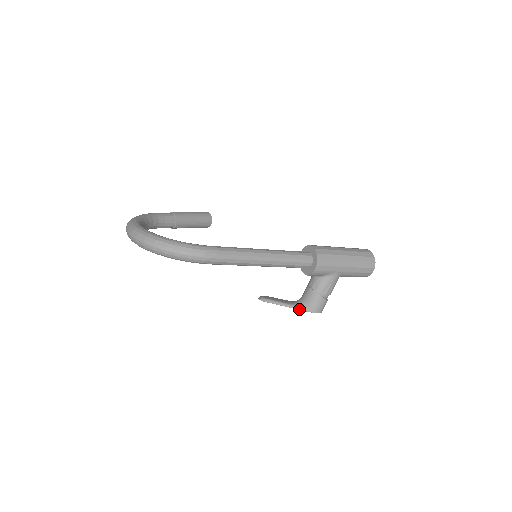
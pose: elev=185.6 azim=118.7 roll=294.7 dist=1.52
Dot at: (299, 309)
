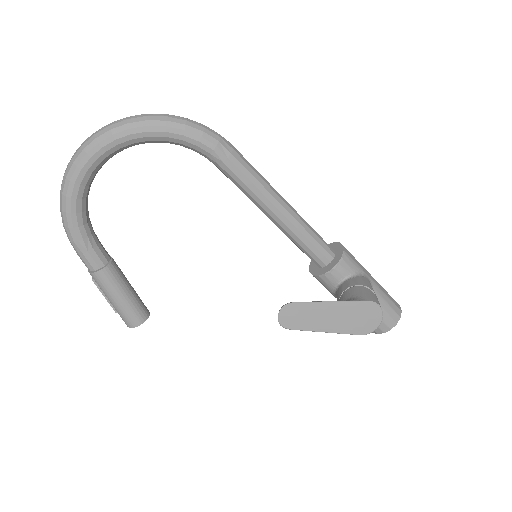
Dot at: (351, 300)
